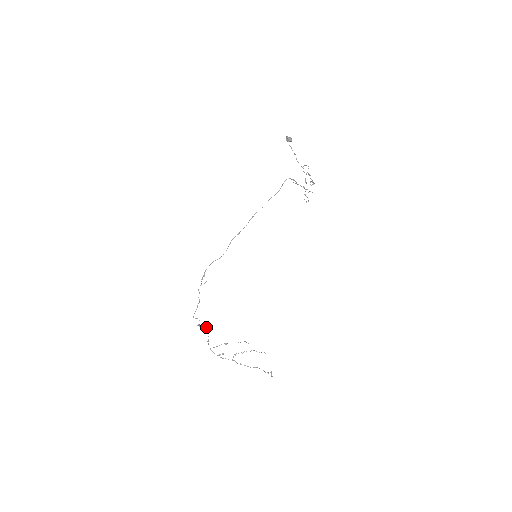
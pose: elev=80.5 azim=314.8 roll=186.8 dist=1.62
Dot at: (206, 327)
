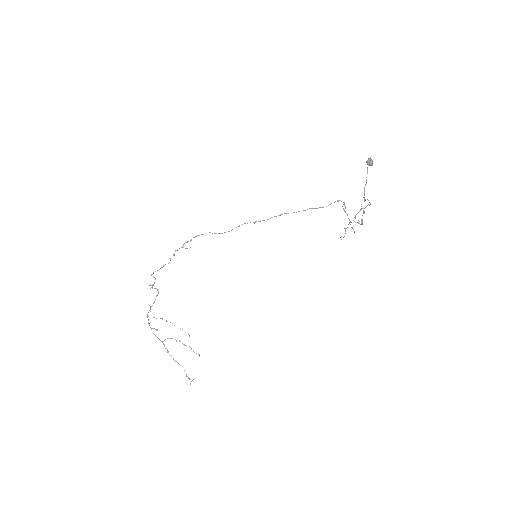
Dot at: (158, 292)
